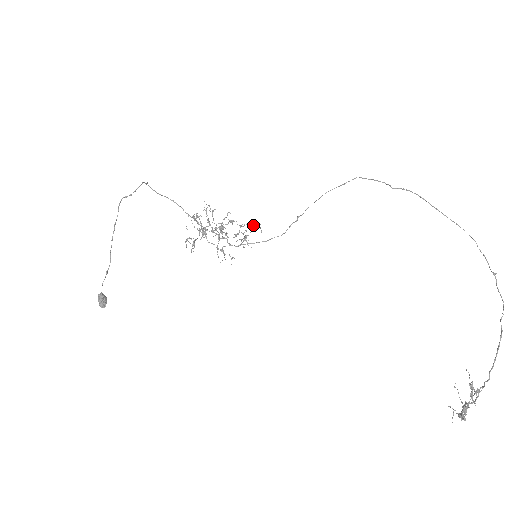
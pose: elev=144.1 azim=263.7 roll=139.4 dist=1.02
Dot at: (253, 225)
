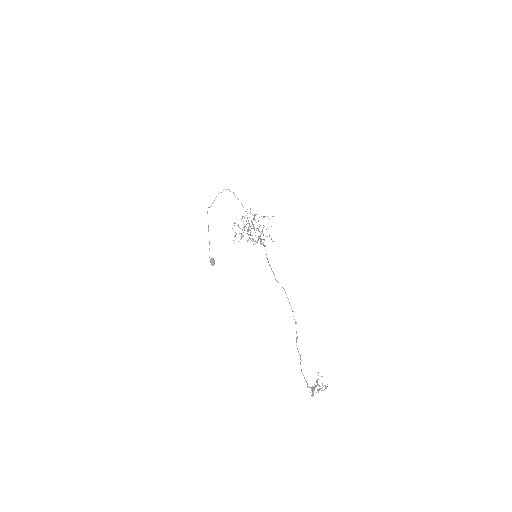
Dot at: occluded
